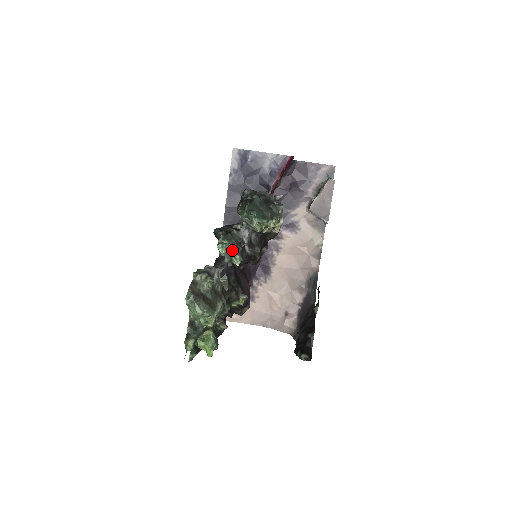
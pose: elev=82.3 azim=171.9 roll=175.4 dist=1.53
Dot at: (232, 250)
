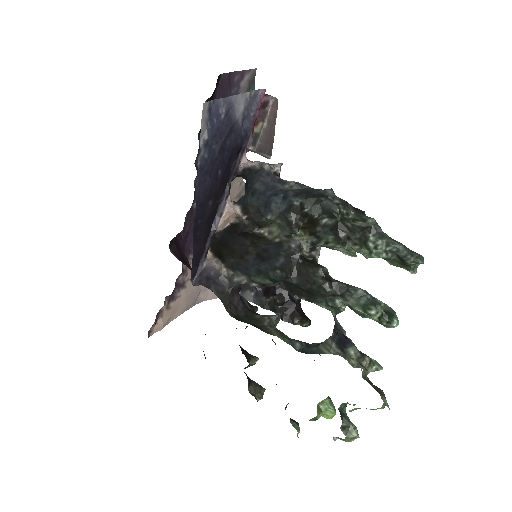
Dot at: occluded
